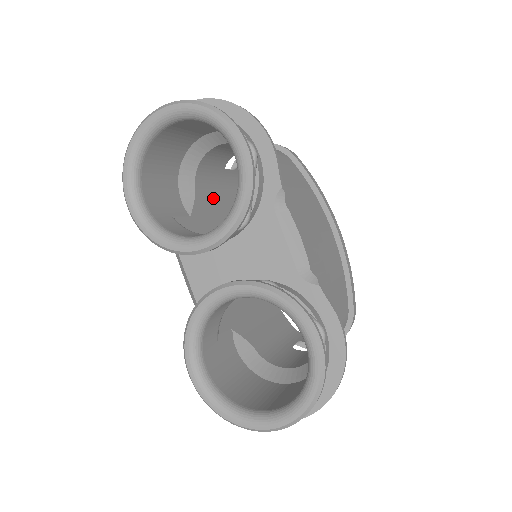
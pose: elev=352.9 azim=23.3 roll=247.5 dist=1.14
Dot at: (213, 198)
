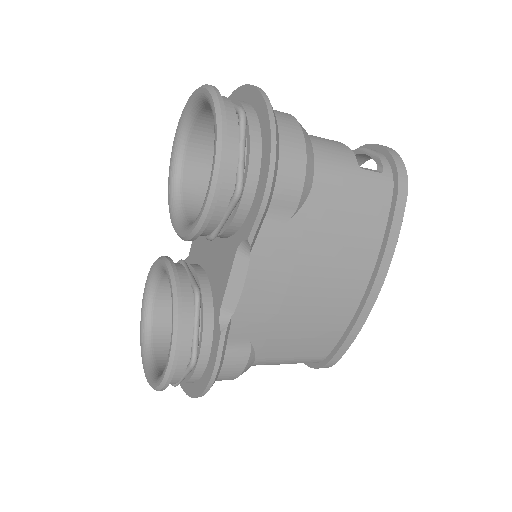
Dot at: occluded
